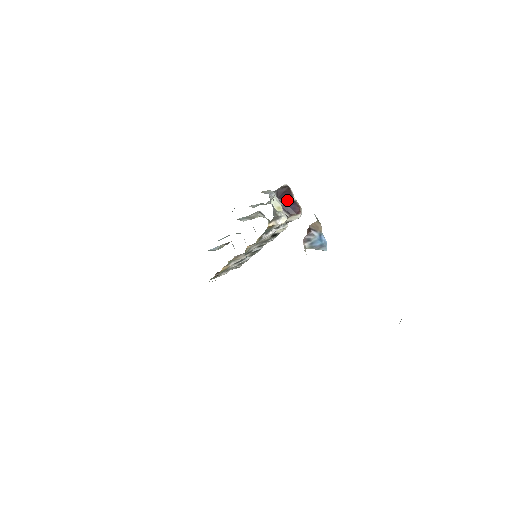
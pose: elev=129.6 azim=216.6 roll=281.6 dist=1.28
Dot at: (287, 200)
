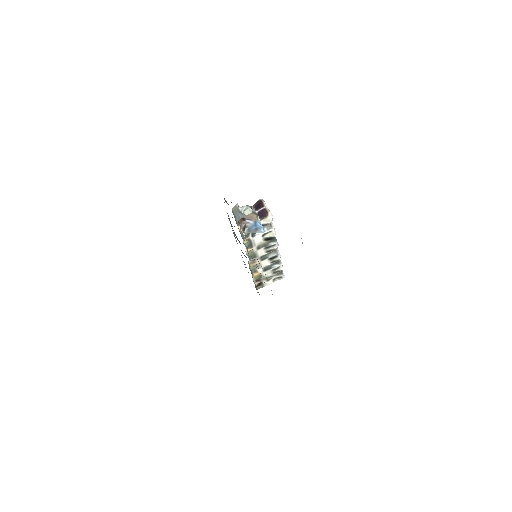
Dot at: (260, 209)
